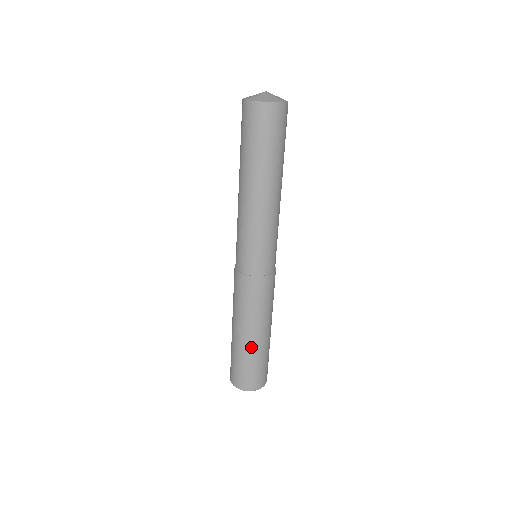
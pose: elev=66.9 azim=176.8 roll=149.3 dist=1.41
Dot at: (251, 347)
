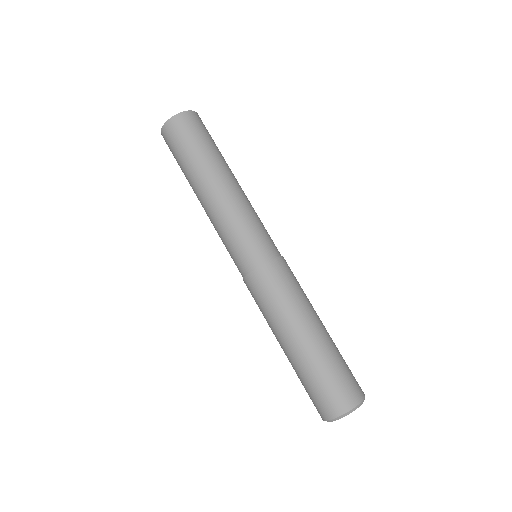
Dot at: (307, 351)
